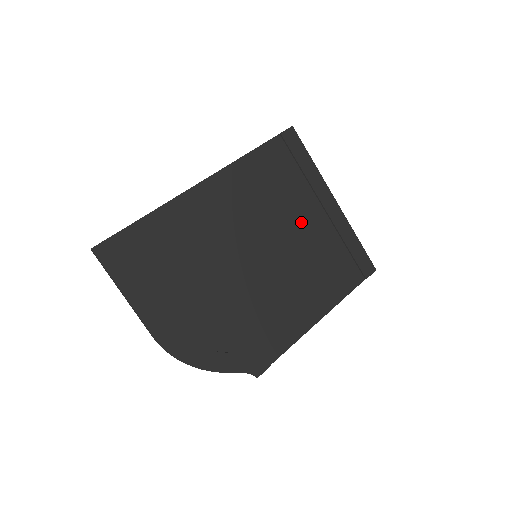
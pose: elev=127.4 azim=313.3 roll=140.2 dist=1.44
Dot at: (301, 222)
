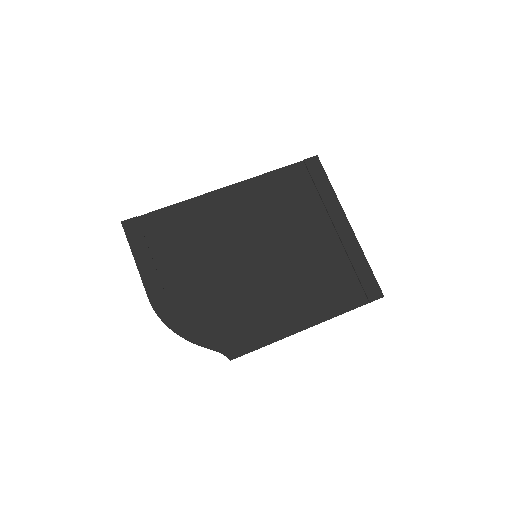
Dot at: (308, 236)
